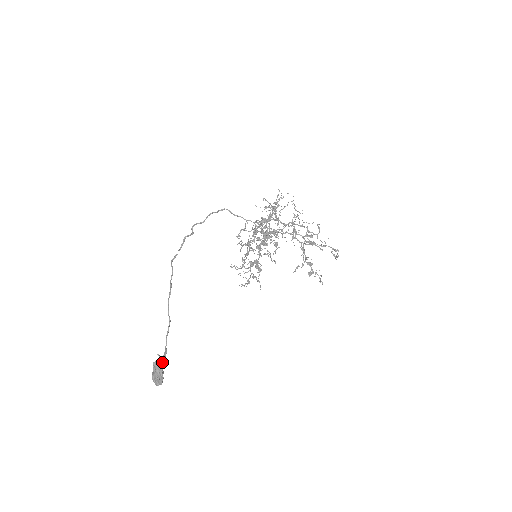
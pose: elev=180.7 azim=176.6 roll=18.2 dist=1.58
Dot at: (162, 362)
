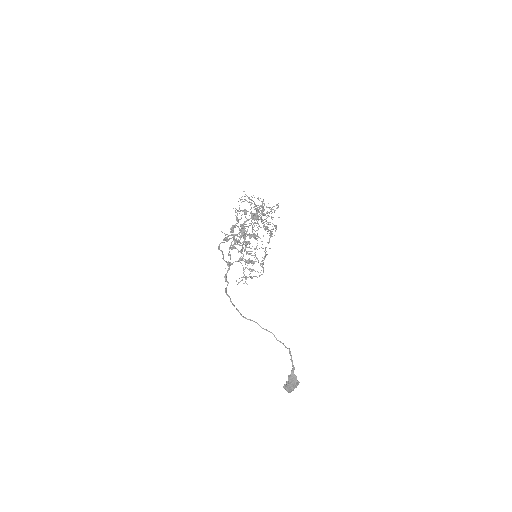
Dot at: (295, 376)
